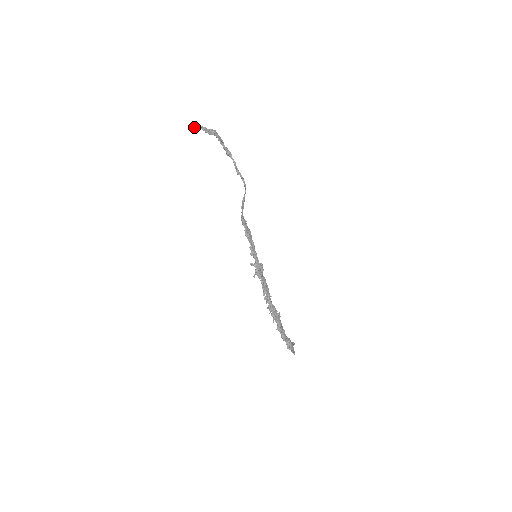
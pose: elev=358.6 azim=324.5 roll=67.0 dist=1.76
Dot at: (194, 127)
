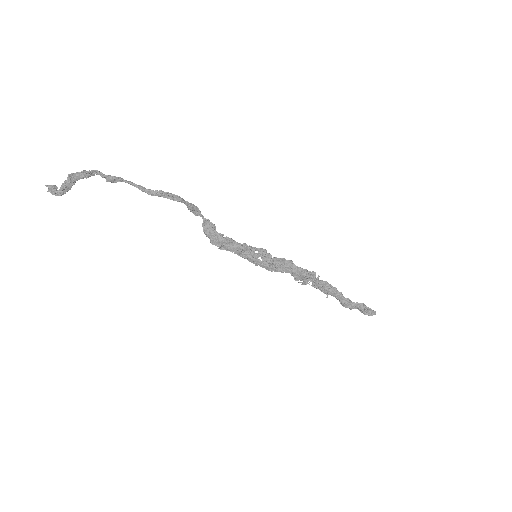
Dot at: occluded
